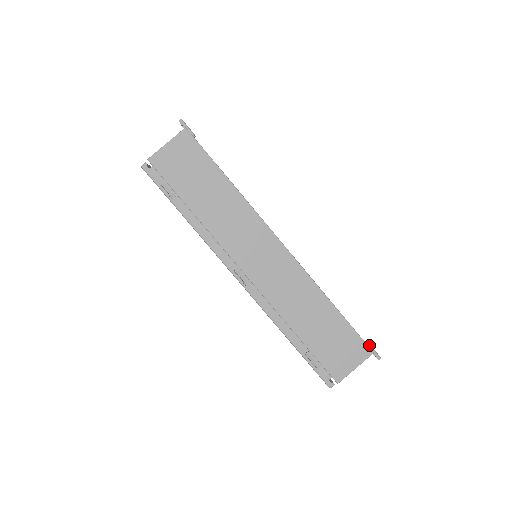
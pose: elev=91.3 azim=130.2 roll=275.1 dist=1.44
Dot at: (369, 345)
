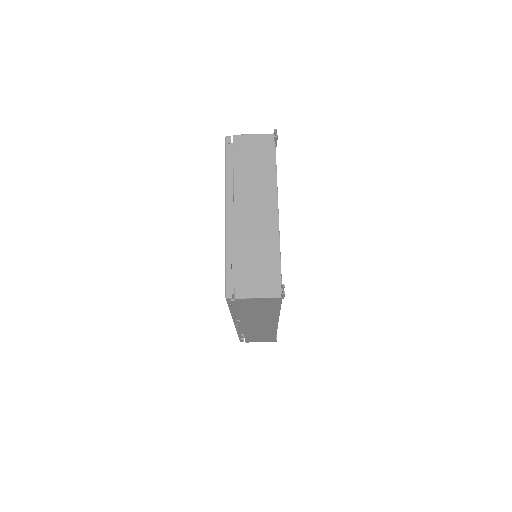
Dot at: (276, 340)
